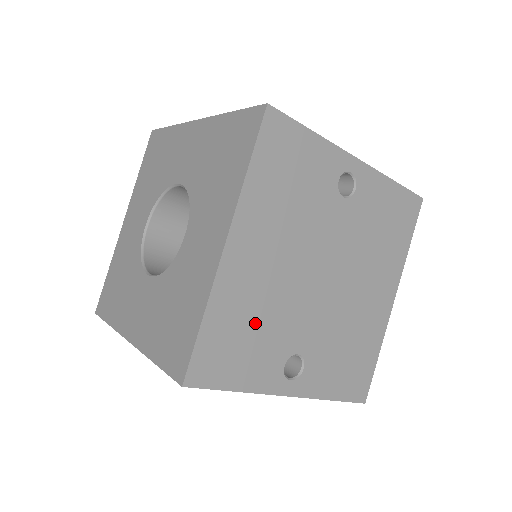
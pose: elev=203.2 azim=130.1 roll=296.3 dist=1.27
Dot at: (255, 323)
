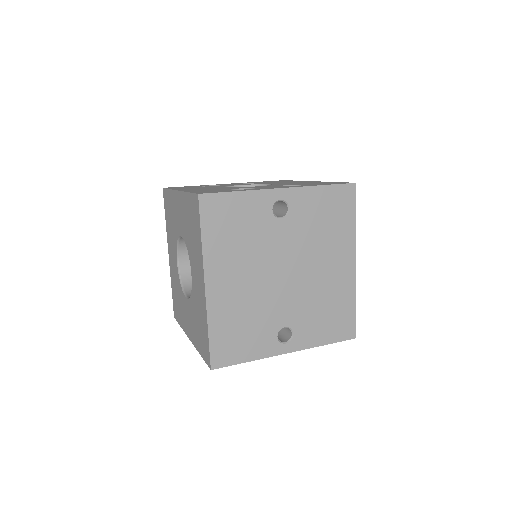
Dot at: (245, 321)
